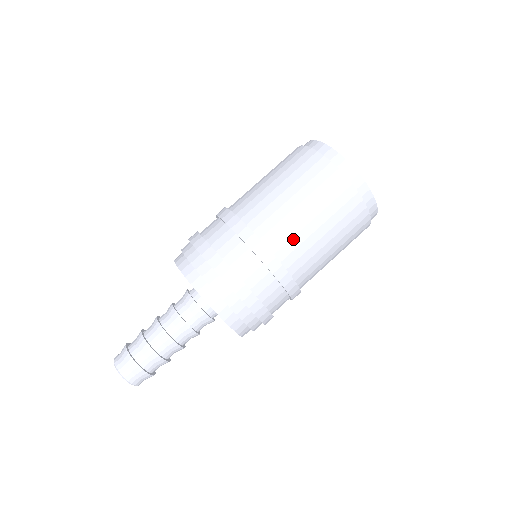
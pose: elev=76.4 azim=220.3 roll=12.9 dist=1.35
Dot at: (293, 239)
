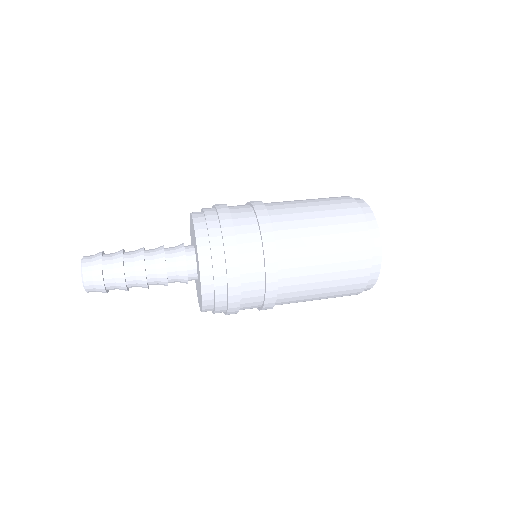
Dot at: (295, 230)
